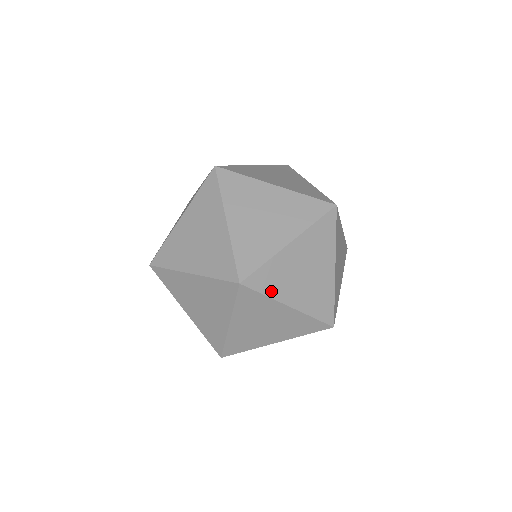
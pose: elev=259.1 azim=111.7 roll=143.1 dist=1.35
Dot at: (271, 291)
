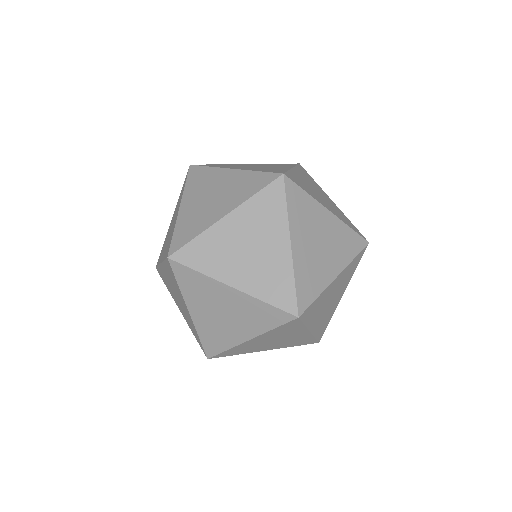
Dot at: (317, 289)
